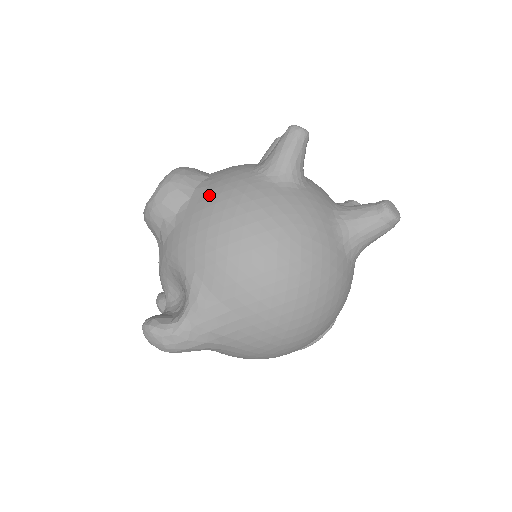
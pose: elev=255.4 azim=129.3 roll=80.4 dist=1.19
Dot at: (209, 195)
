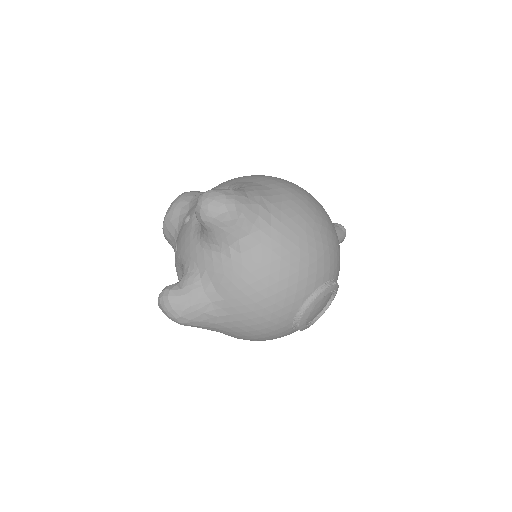
Dot at: occluded
